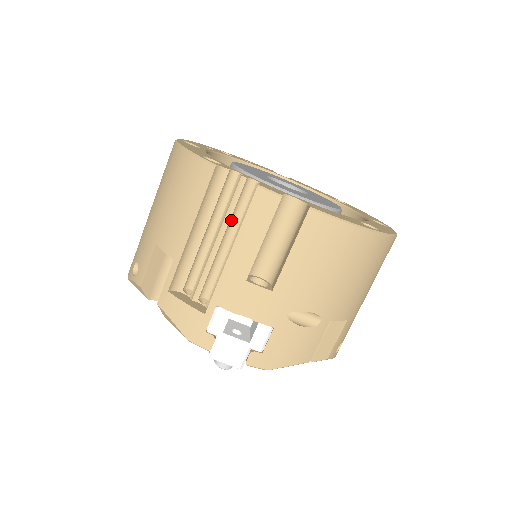
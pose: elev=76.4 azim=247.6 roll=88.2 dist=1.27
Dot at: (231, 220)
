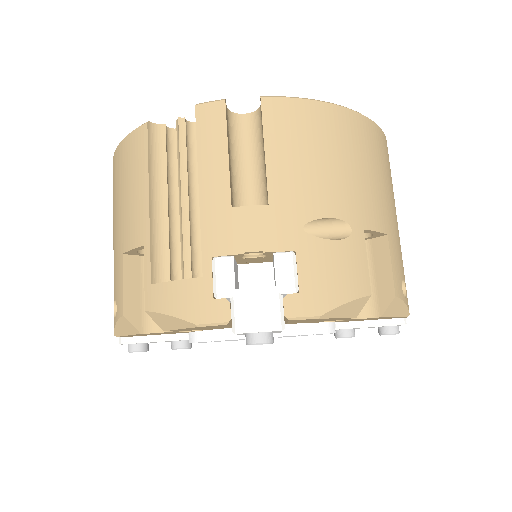
Dot at: (190, 172)
